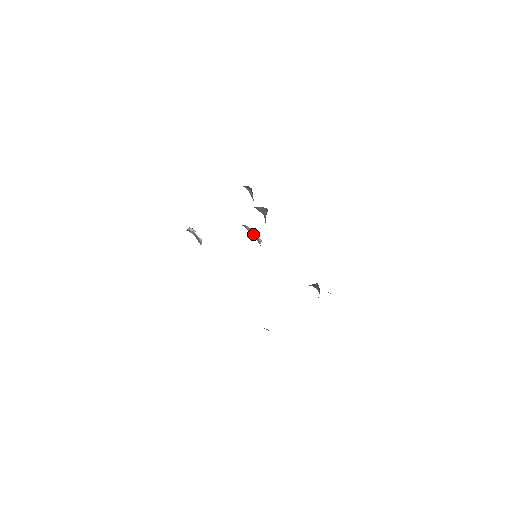
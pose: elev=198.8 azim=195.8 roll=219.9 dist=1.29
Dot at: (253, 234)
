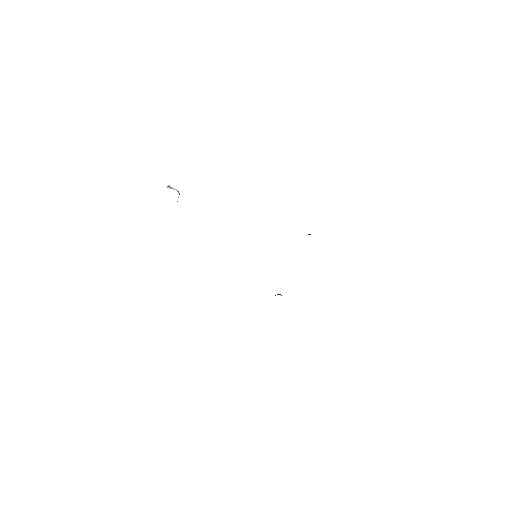
Dot at: occluded
